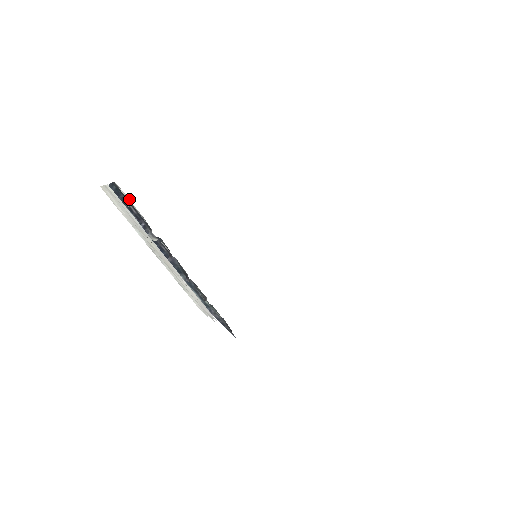
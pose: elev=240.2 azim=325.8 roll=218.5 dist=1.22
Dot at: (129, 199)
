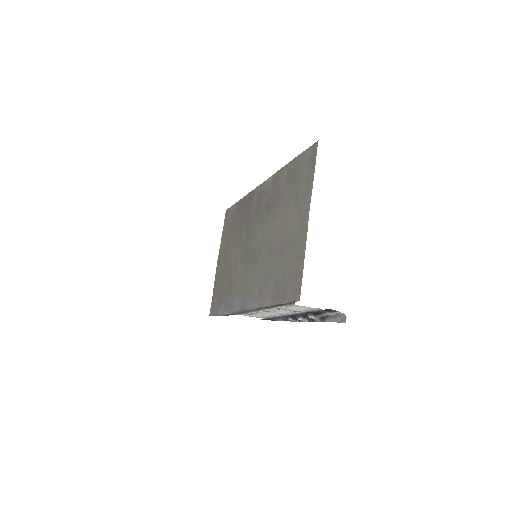
Dot at: (335, 314)
